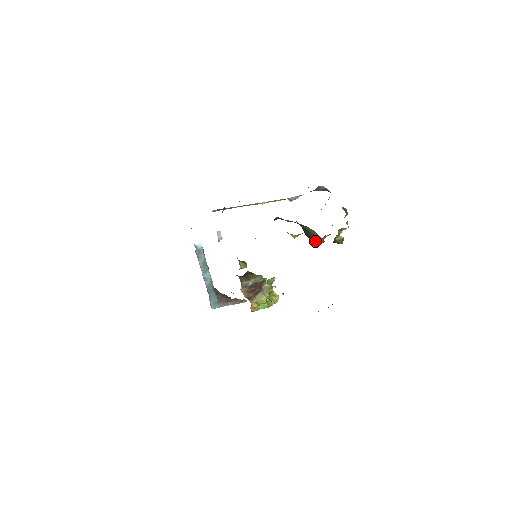
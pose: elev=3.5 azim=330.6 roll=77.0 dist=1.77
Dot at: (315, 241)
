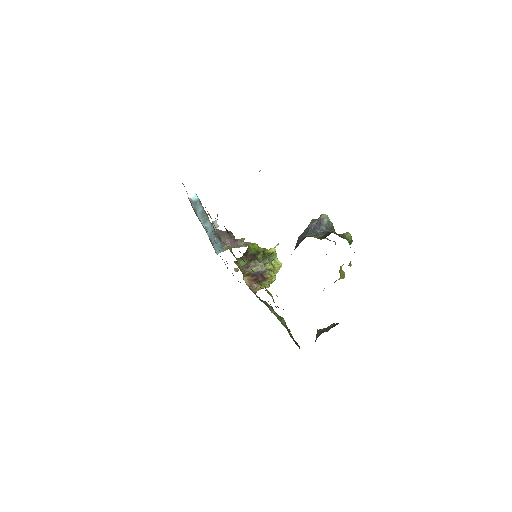
Dot at: occluded
